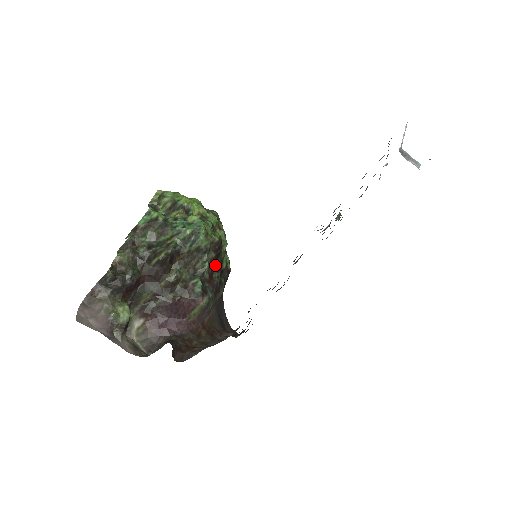
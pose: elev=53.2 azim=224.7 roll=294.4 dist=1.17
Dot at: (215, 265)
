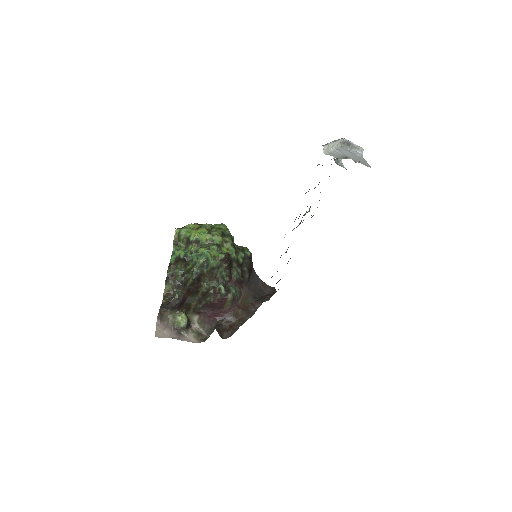
Dot at: (232, 267)
